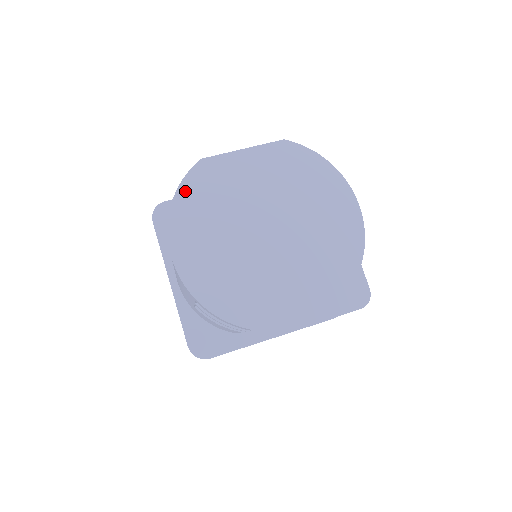
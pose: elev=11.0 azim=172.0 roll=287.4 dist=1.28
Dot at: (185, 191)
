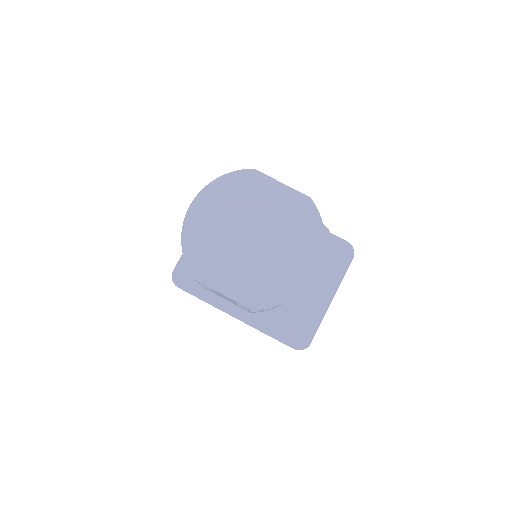
Dot at: (230, 178)
